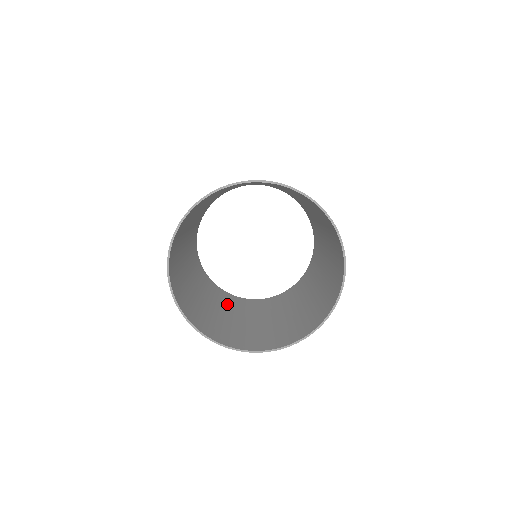
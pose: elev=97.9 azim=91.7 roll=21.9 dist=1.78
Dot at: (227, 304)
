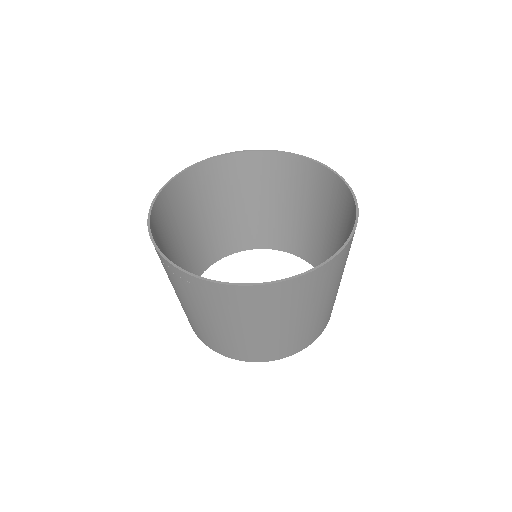
Dot at: (254, 344)
